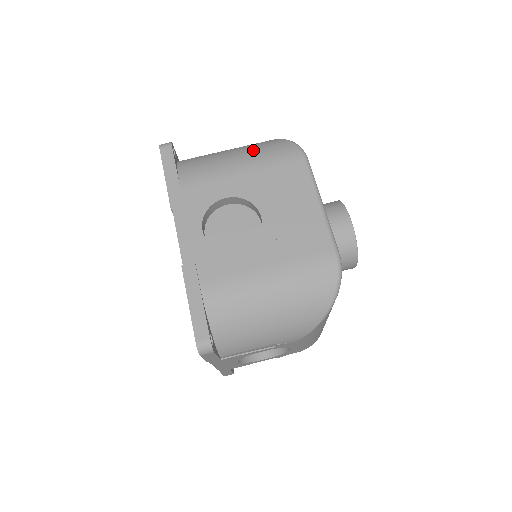
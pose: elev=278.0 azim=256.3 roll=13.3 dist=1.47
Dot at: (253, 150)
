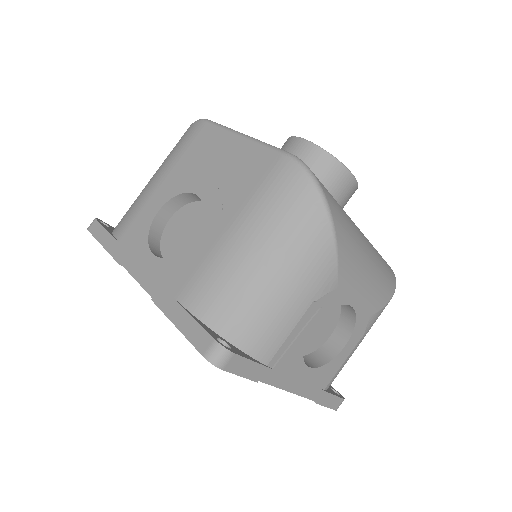
Dot at: (164, 161)
